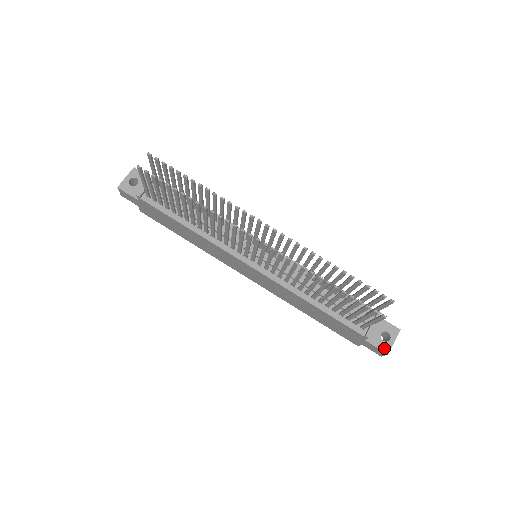
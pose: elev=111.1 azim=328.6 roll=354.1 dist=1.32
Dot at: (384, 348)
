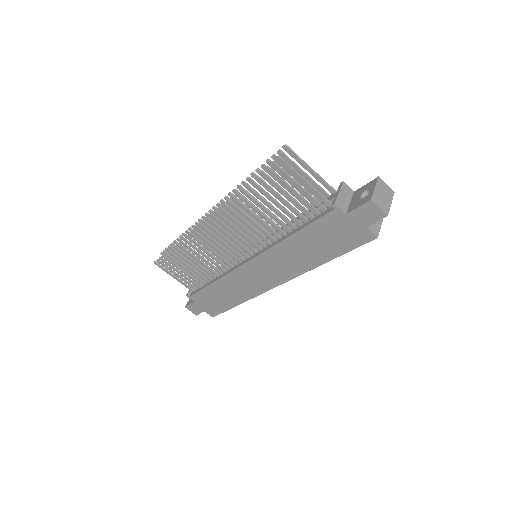
Dot at: (365, 201)
